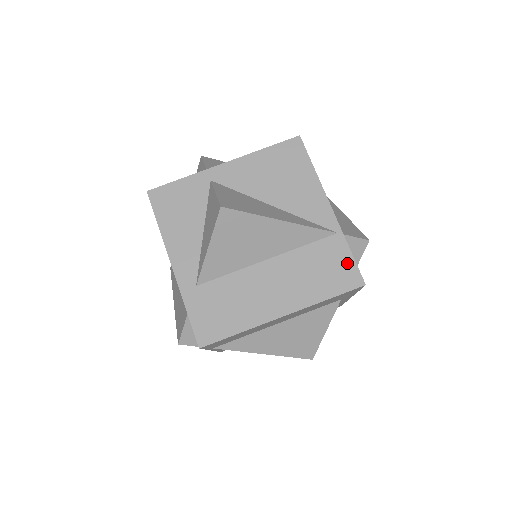
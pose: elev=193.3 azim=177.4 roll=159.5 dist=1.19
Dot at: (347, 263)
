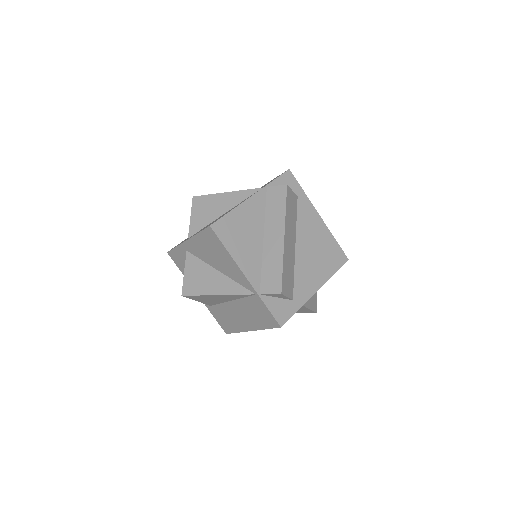
Dot at: (267, 313)
